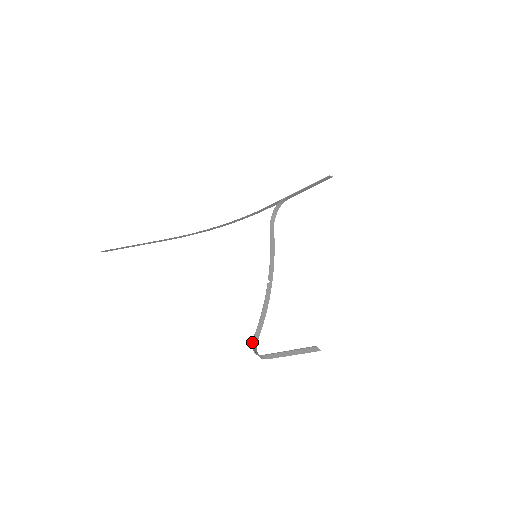
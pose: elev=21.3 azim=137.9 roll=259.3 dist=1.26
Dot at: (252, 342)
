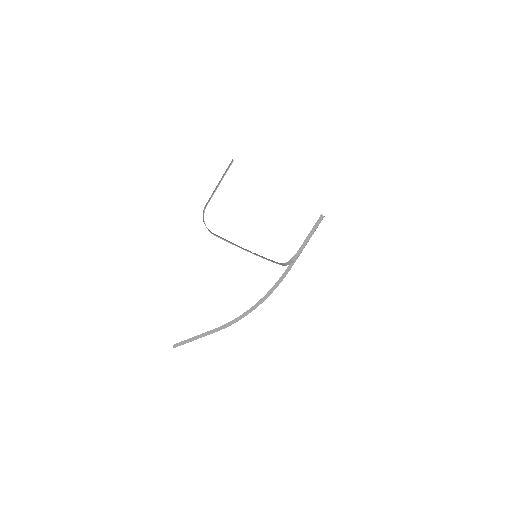
Dot at: (208, 230)
